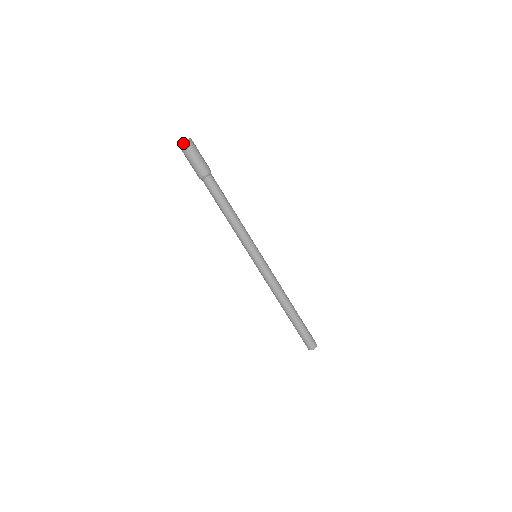
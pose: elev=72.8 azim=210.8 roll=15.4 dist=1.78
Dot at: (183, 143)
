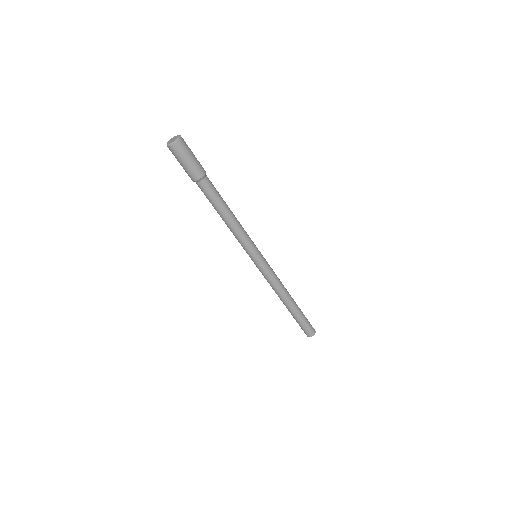
Dot at: (176, 141)
